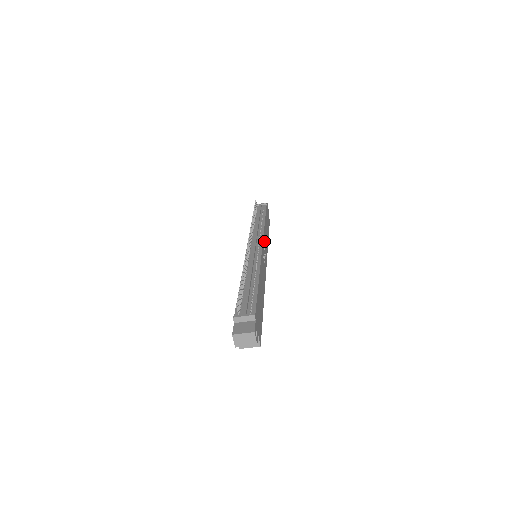
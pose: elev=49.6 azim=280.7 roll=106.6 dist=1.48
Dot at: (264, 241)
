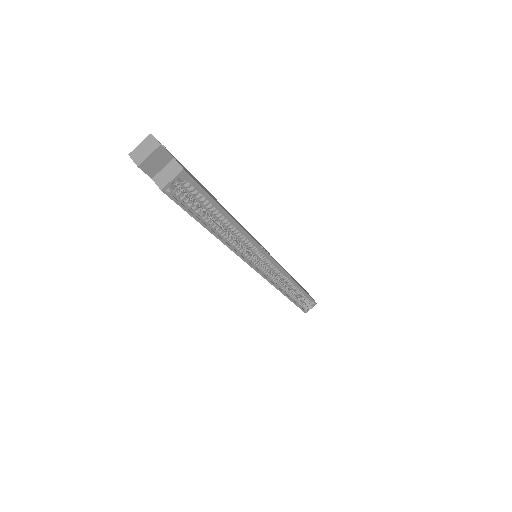
Dot at: occluded
